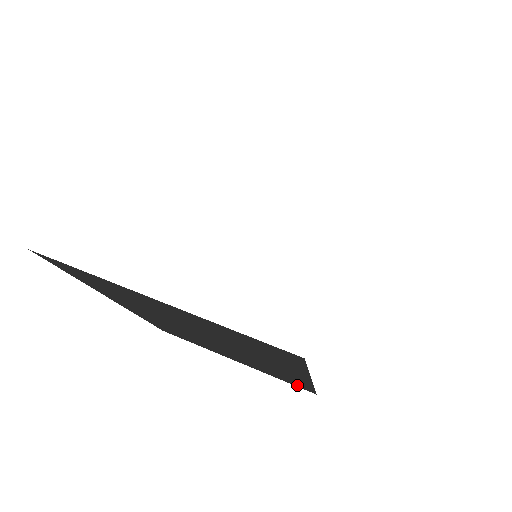
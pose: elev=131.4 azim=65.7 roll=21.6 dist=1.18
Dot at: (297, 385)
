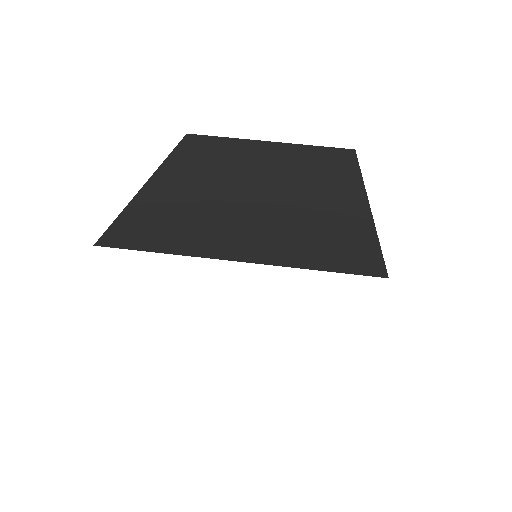
Dot at: occluded
